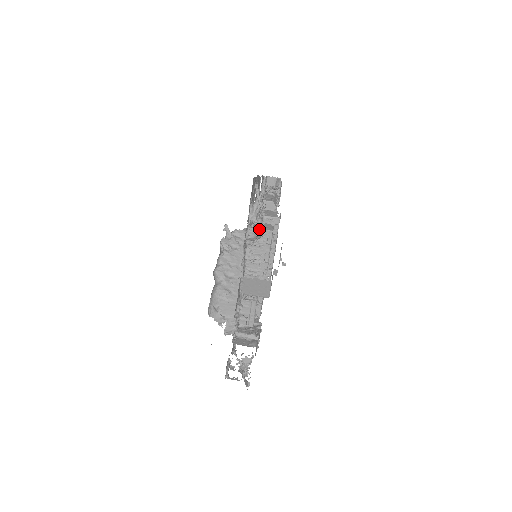
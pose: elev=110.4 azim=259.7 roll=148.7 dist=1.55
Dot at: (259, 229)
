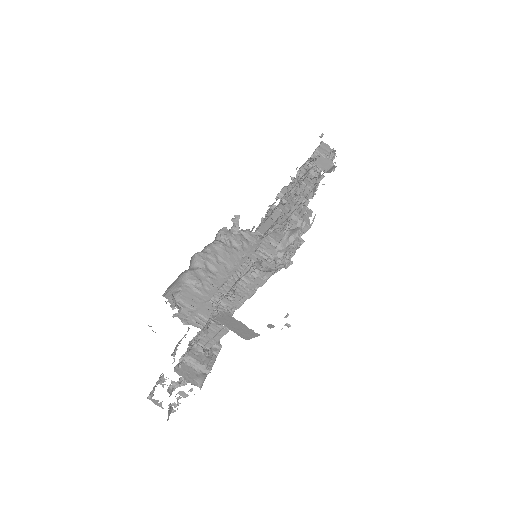
Dot at: (280, 268)
